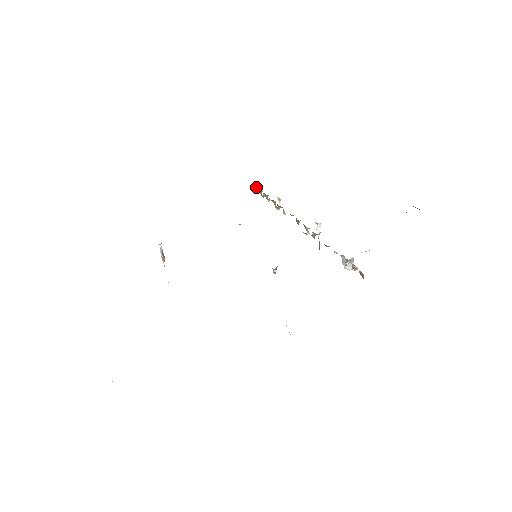
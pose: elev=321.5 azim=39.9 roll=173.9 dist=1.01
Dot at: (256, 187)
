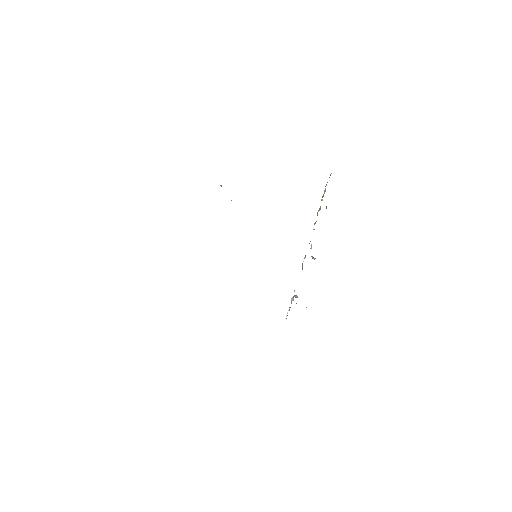
Dot at: occluded
